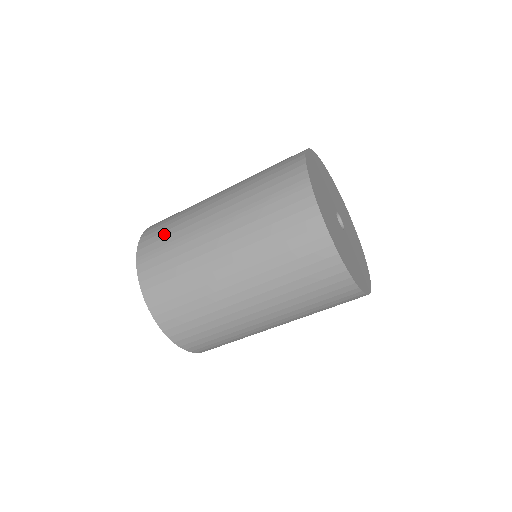
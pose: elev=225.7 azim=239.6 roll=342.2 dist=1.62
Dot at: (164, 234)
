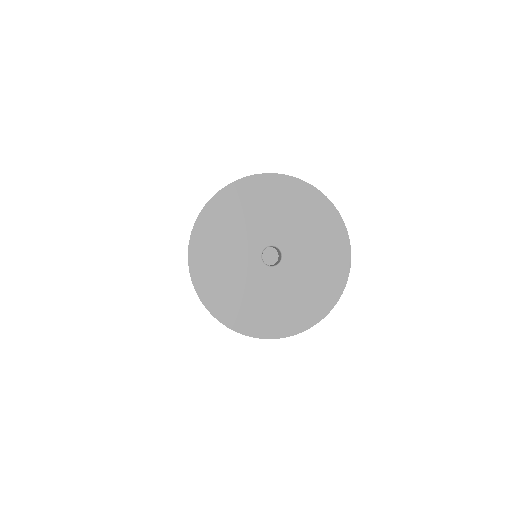
Dot at: occluded
